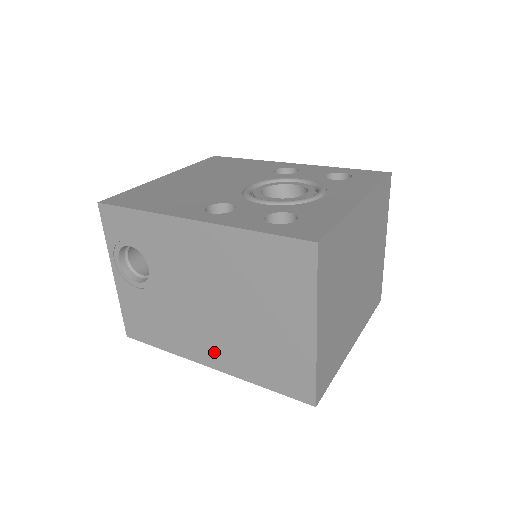
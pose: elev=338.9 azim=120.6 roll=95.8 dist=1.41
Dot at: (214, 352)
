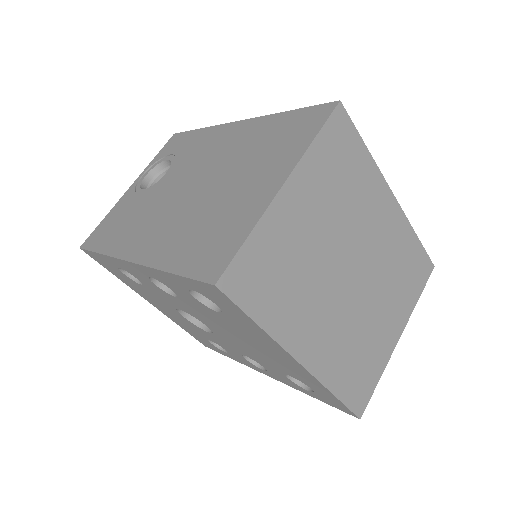
Dot at: (152, 240)
